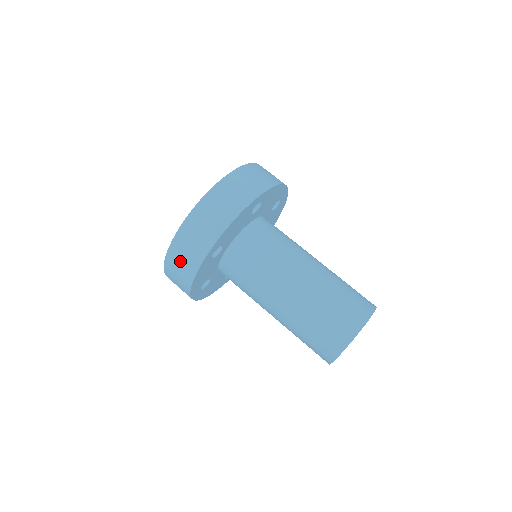
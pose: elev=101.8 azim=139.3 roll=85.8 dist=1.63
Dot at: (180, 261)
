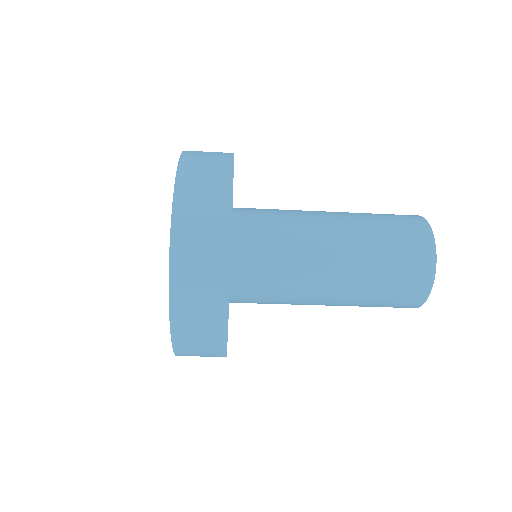
Dot at: (196, 289)
